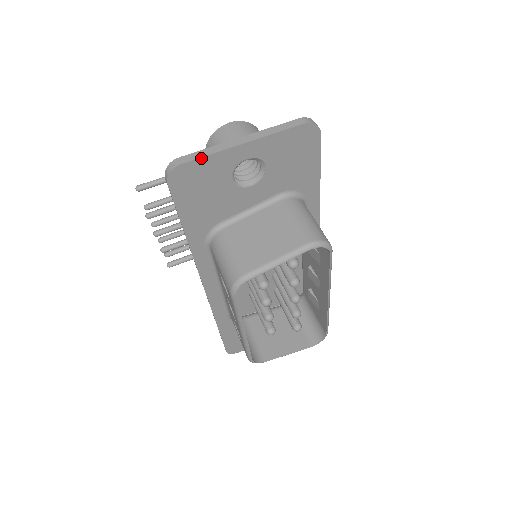
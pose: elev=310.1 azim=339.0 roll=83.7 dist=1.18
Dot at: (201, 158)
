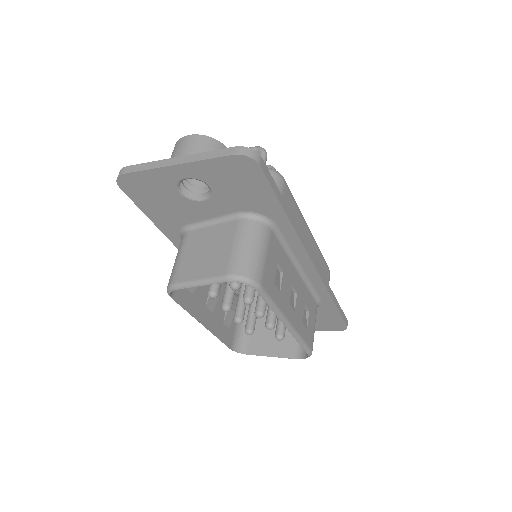
Dot at: (139, 172)
